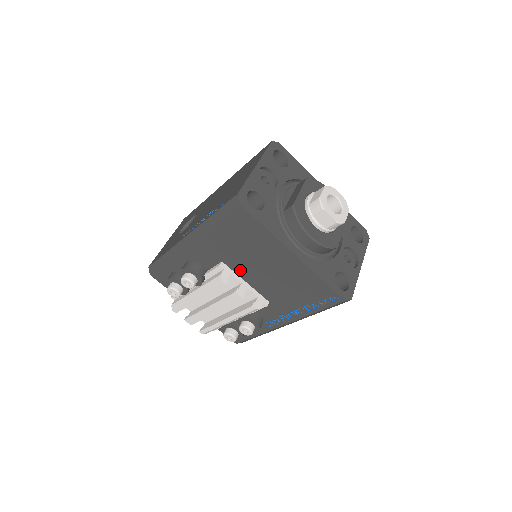
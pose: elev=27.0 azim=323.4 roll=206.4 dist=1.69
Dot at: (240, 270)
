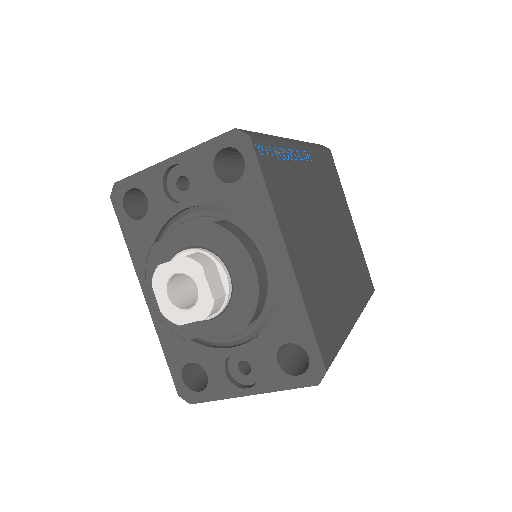
Dot at: occluded
